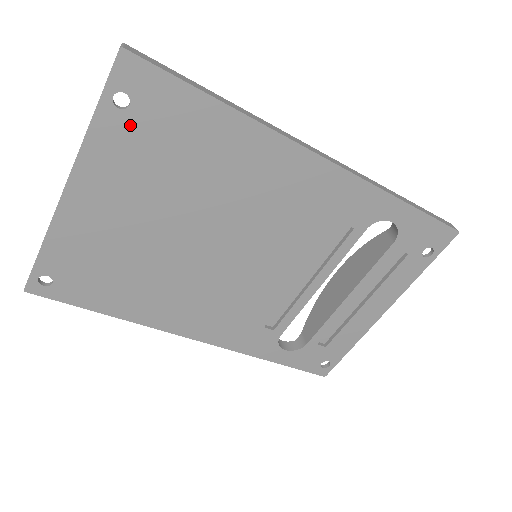
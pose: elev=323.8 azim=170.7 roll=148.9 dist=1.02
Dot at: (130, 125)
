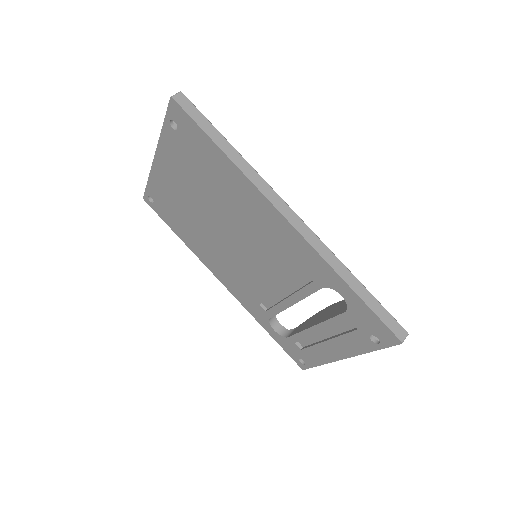
Dot at: (179, 140)
